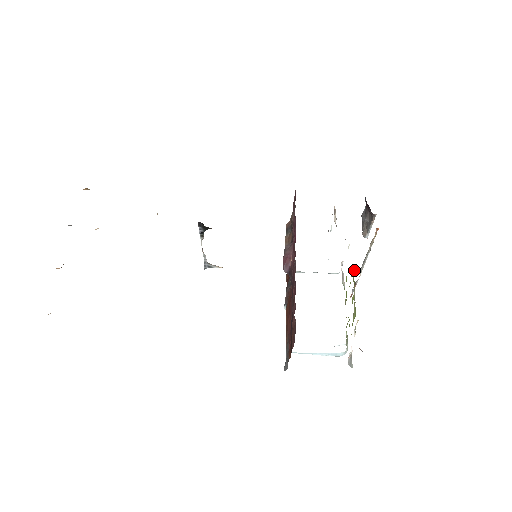
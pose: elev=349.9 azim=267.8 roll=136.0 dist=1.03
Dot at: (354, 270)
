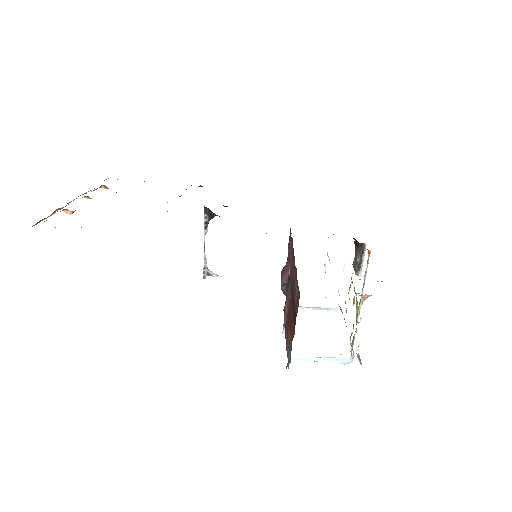
Dot at: occluded
